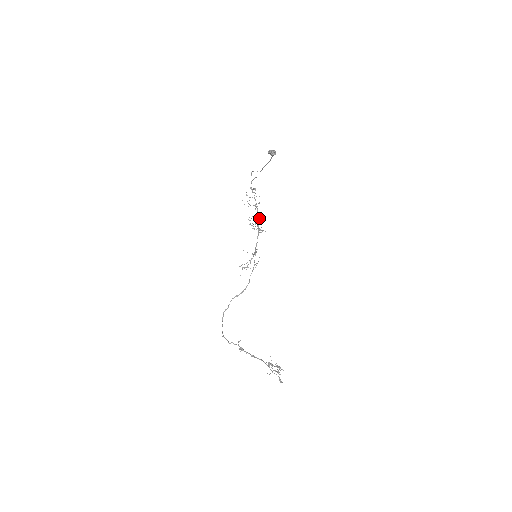
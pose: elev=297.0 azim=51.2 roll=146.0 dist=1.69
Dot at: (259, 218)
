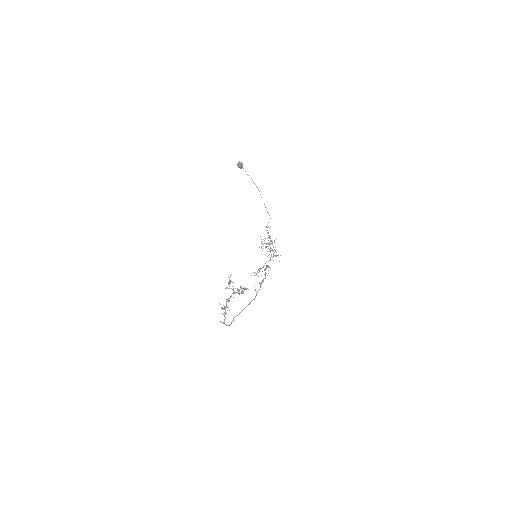
Dot at: (275, 251)
